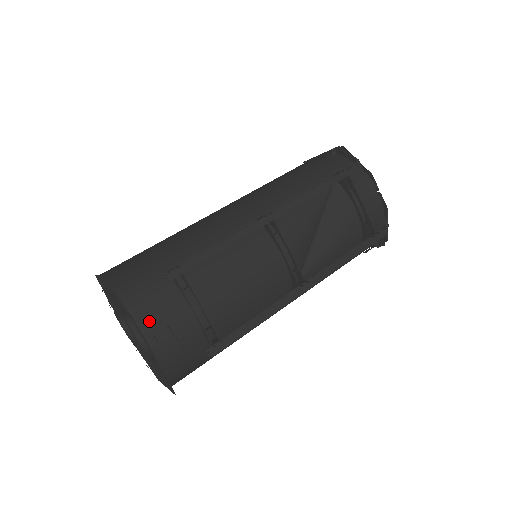
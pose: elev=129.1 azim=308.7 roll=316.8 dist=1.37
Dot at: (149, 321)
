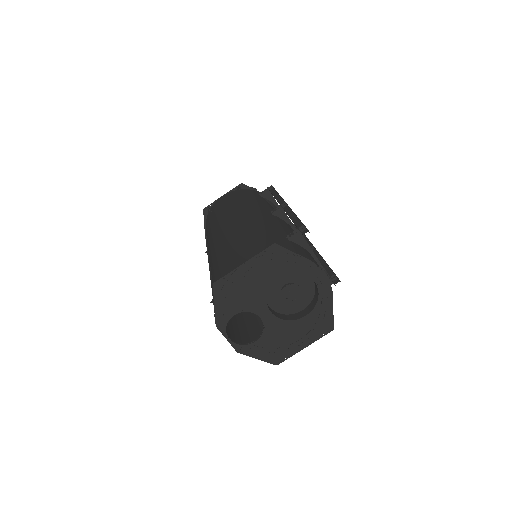
Dot at: (316, 264)
